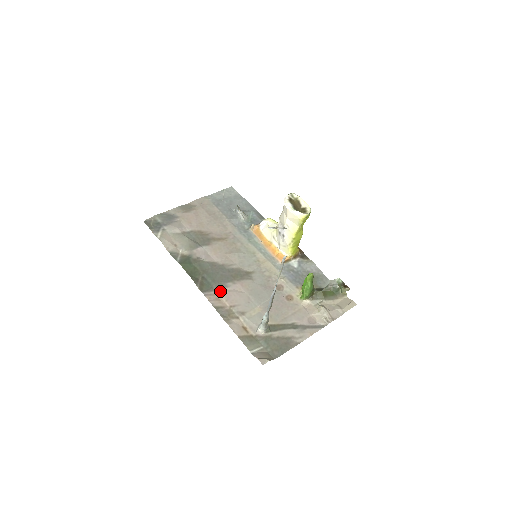
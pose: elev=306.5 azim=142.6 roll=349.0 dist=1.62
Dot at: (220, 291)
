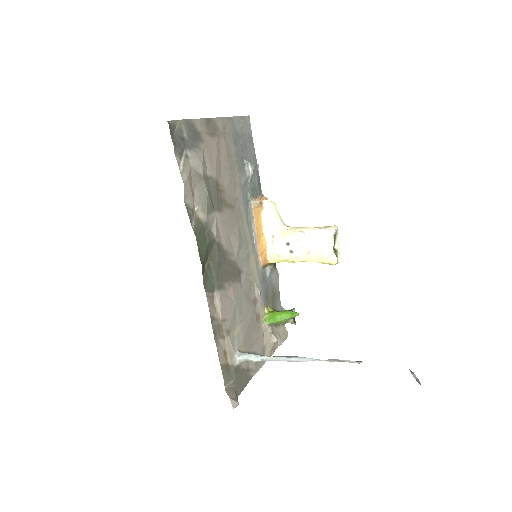
Dot at: (219, 294)
